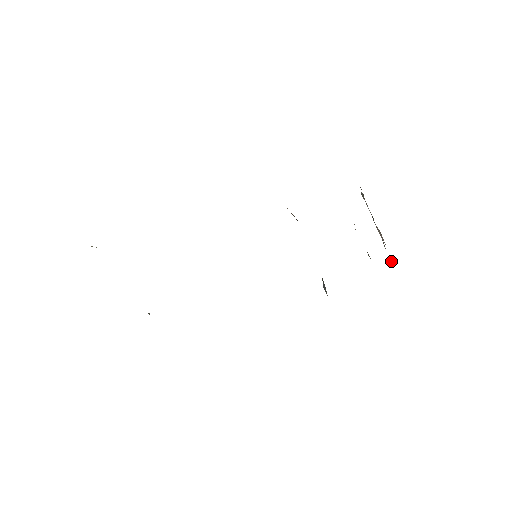
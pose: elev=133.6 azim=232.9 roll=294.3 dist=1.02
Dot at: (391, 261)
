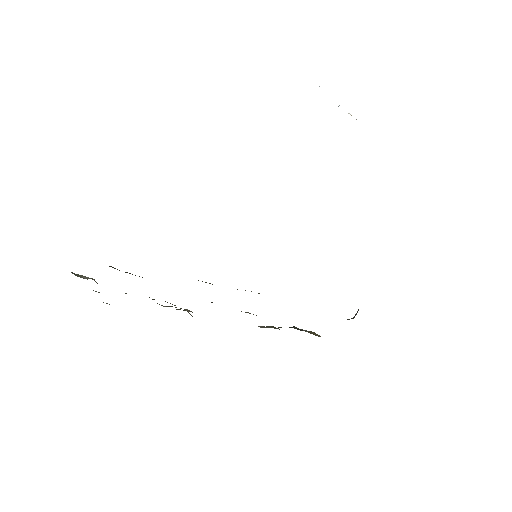
Dot at: occluded
